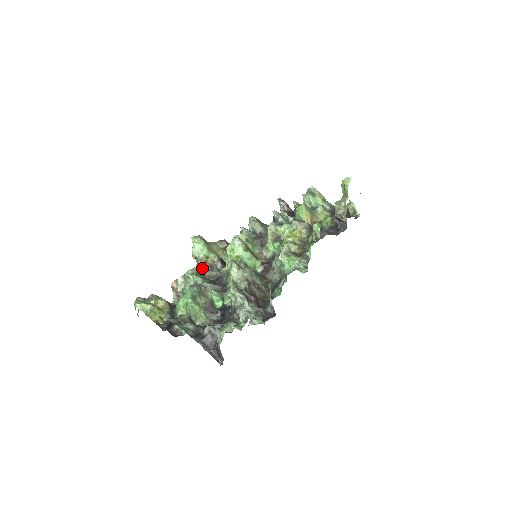
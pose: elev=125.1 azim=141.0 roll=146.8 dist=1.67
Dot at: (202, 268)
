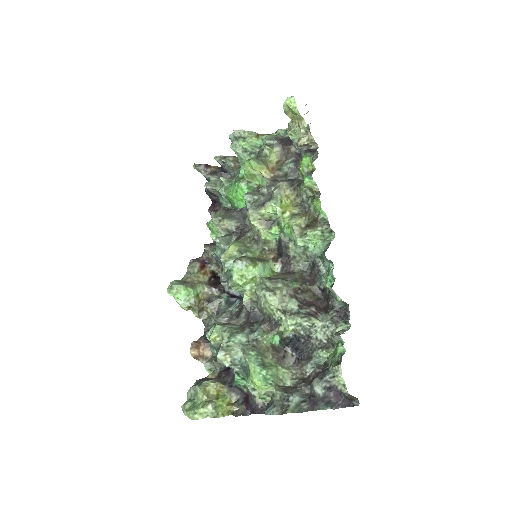
Dot at: (200, 310)
